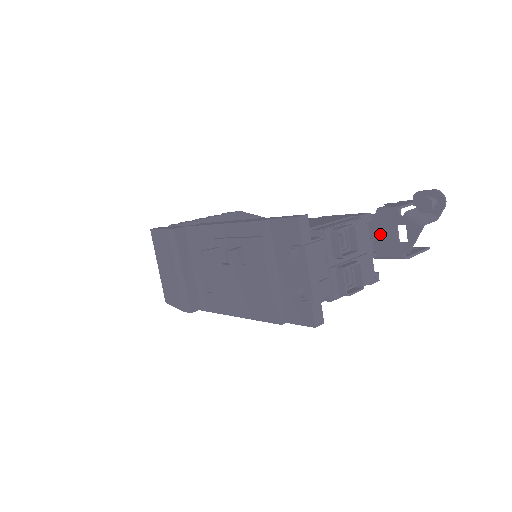
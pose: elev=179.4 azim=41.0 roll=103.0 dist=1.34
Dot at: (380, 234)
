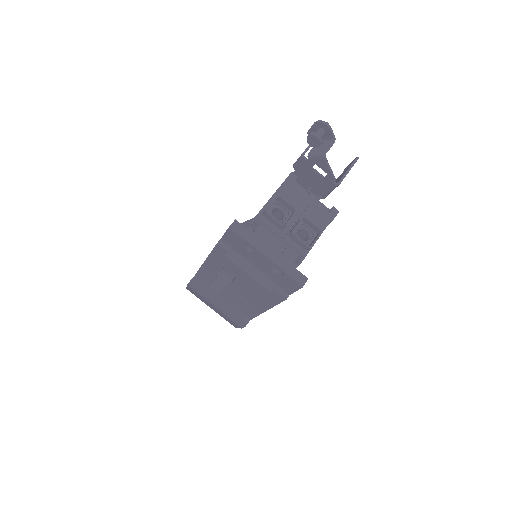
Dot at: (309, 181)
